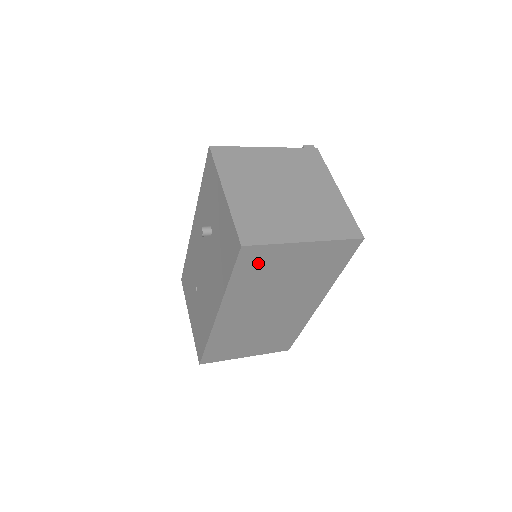
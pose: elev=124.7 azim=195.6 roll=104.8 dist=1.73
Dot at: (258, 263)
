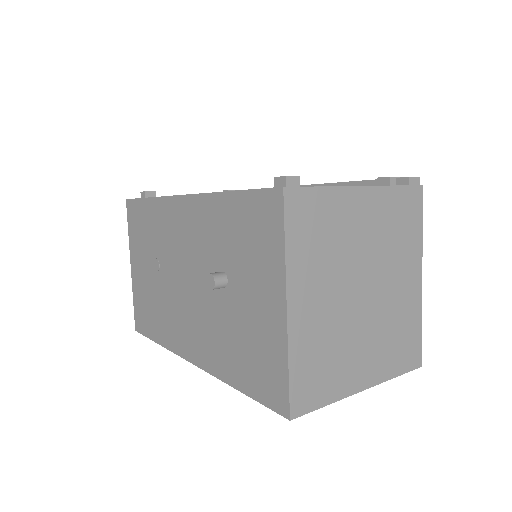
Dot at: occluded
